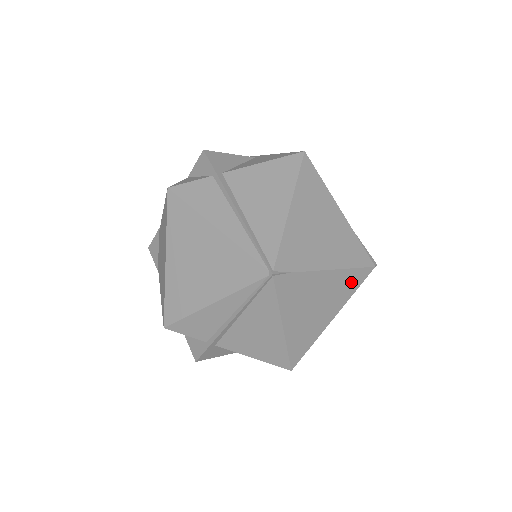
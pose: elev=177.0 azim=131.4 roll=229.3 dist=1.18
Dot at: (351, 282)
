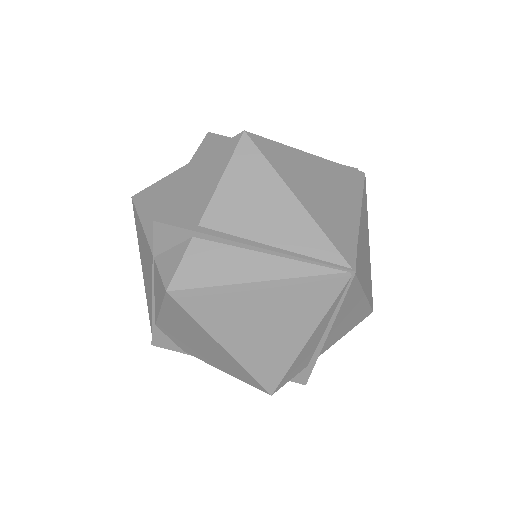
Dot at: (365, 204)
